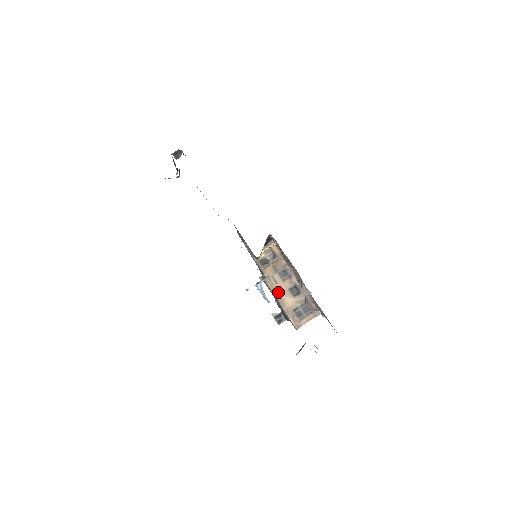
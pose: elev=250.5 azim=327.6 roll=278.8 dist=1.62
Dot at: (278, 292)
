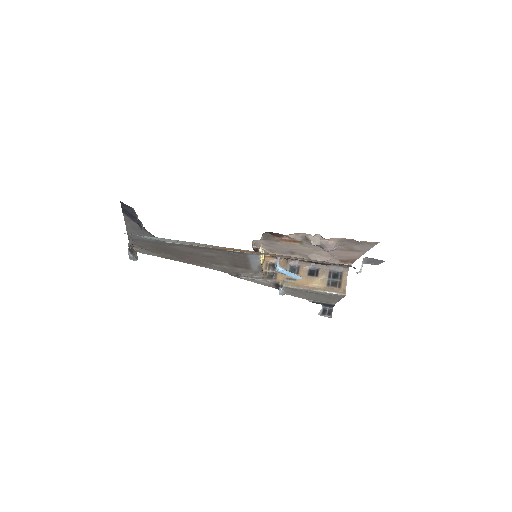
Dot at: (303, 284)
